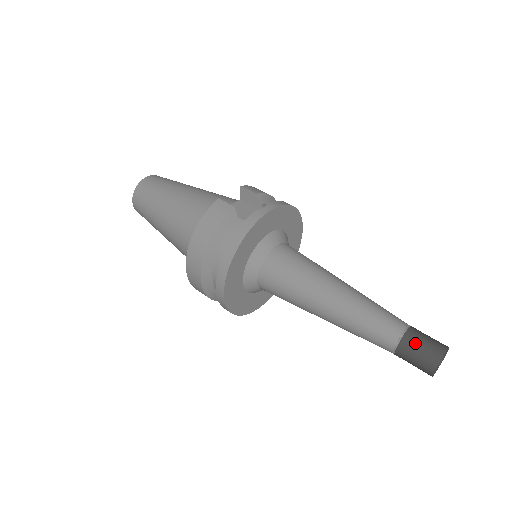
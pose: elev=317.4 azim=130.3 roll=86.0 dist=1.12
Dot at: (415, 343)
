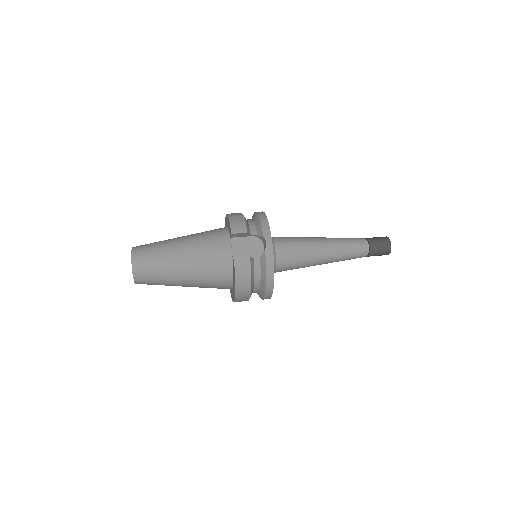
Dot at: (377, 249)
